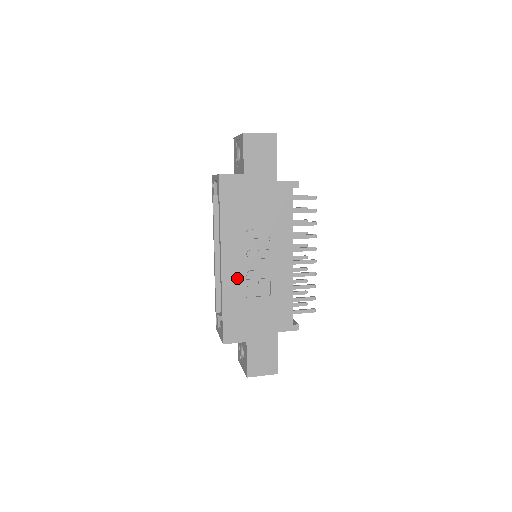
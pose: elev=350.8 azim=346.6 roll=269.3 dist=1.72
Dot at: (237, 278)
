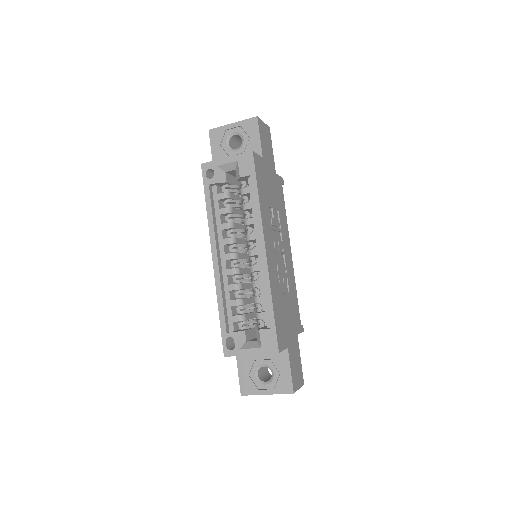
Dot at: (274, 270)
